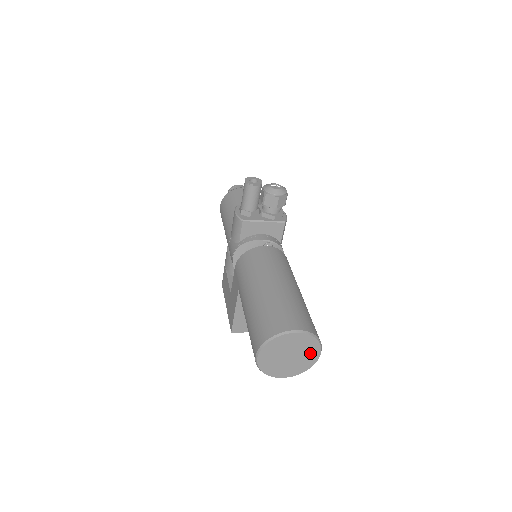
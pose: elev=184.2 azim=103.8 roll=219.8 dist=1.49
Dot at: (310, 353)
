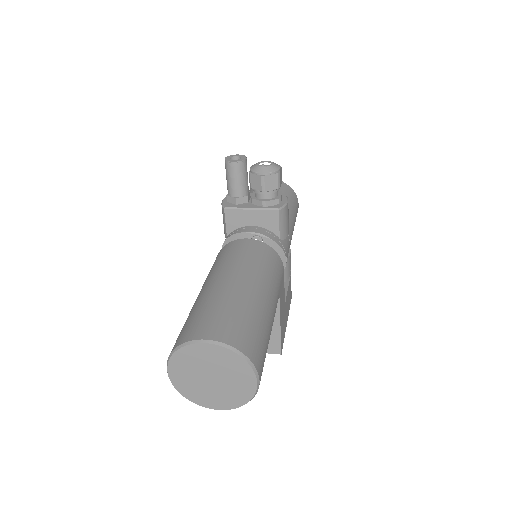
Dot at: (240, 377)
